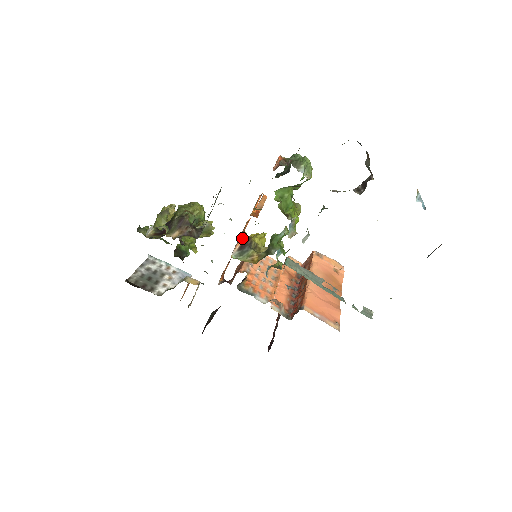
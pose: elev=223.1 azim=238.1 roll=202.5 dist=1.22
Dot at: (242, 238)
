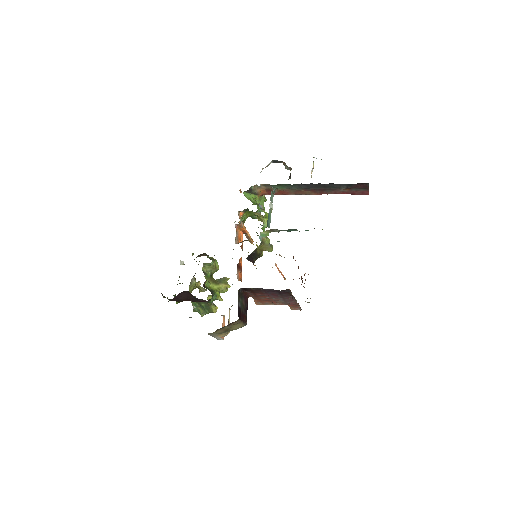
Dot at: (240, 242)
